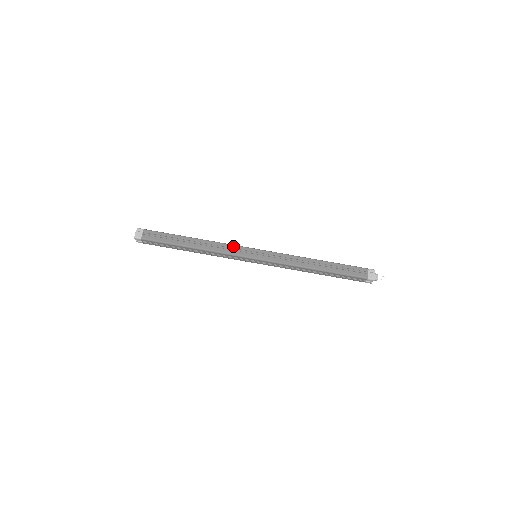
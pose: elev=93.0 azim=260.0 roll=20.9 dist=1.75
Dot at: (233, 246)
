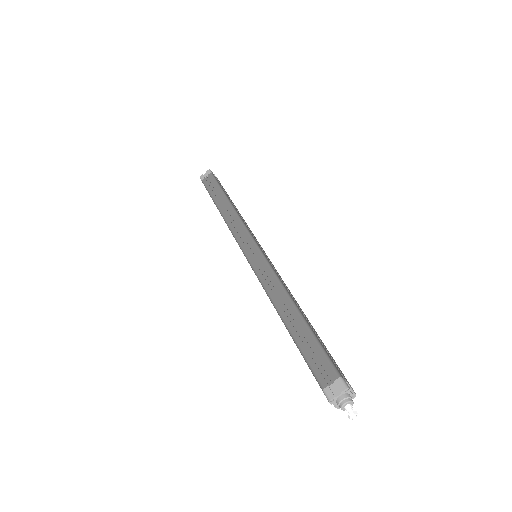
Dot at: (244, 229)
